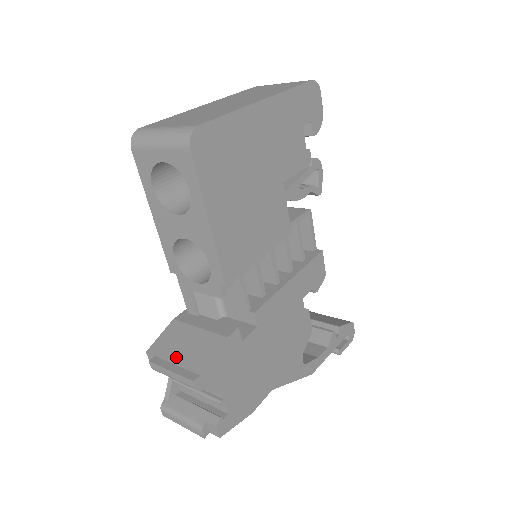
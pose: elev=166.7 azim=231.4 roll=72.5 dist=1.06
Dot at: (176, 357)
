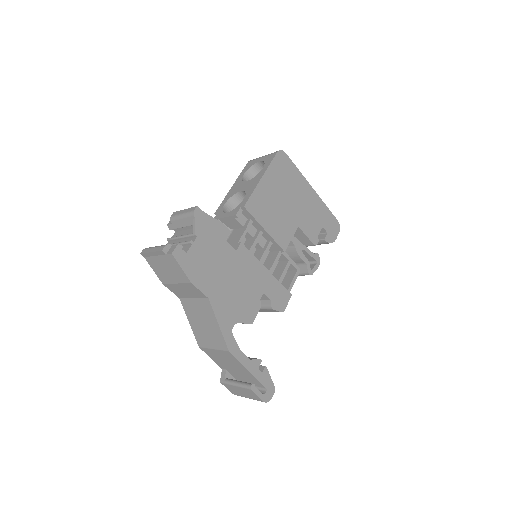
Dot at: occluded
